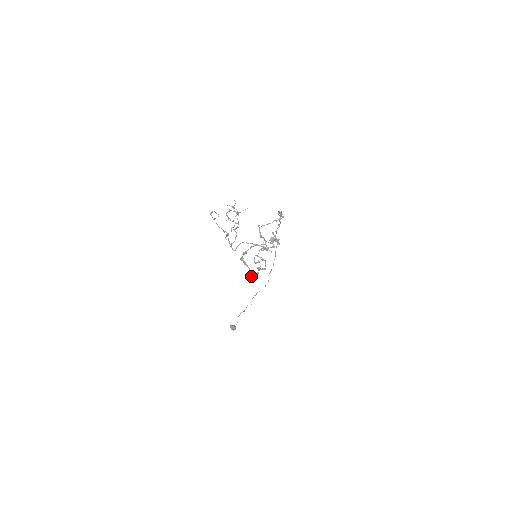
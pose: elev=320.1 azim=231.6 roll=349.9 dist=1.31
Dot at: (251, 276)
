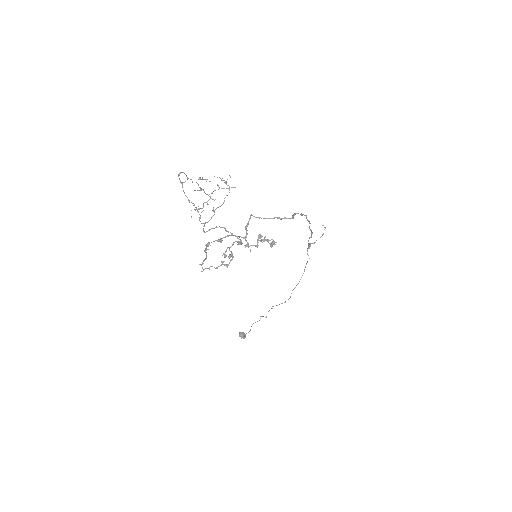
Dot at: (208, 268)
